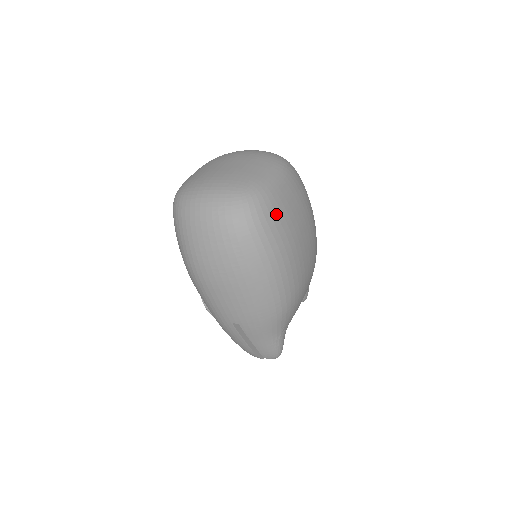
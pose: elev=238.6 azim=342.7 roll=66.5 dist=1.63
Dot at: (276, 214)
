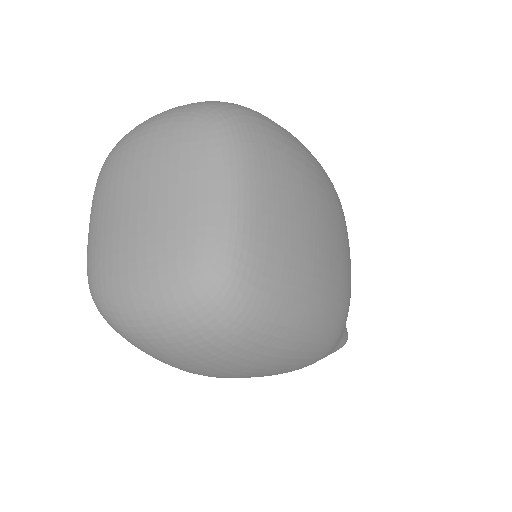
Dot at: (274, 264)
